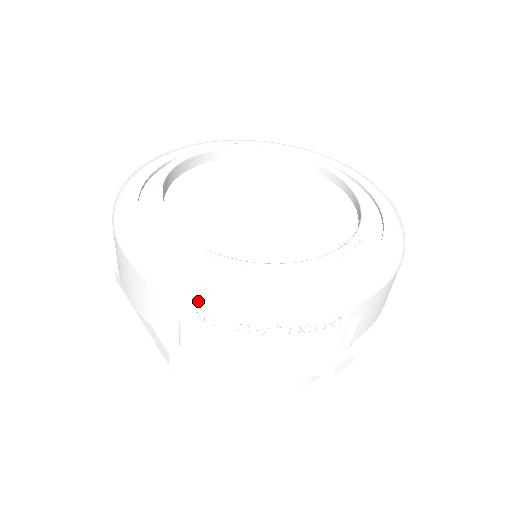
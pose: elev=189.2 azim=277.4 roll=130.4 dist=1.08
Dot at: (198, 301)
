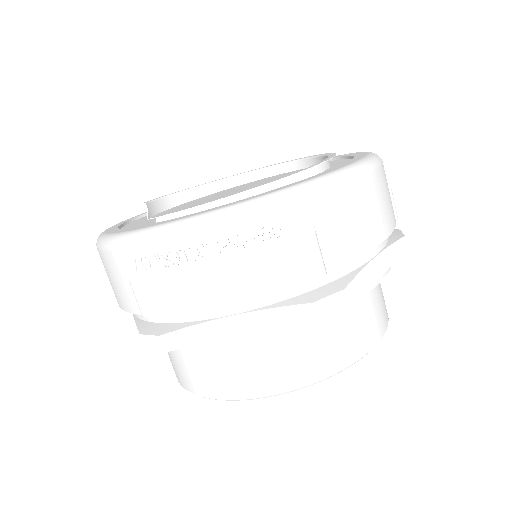
Dot at: (130, 243)
